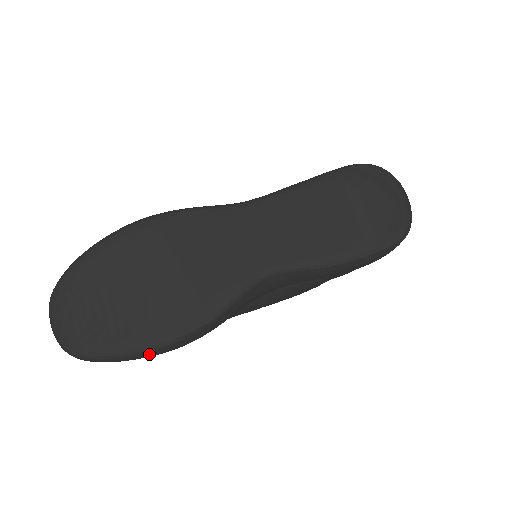
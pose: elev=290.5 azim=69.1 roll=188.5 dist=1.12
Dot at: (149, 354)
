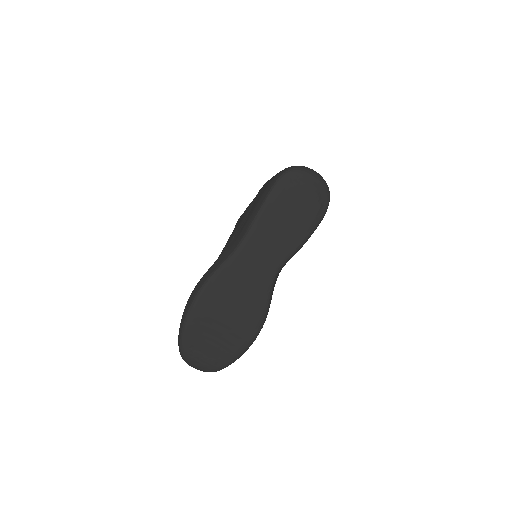
Dot at: occluded
